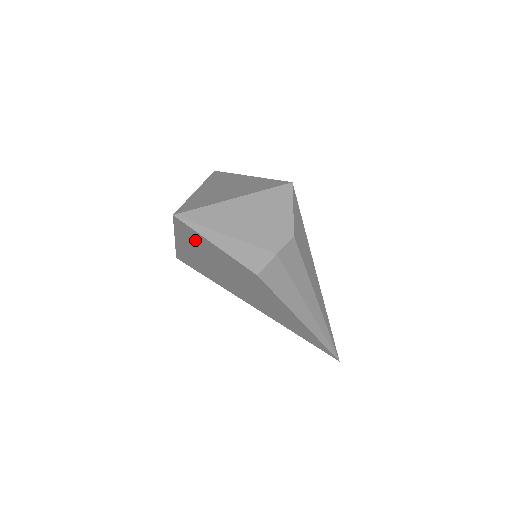
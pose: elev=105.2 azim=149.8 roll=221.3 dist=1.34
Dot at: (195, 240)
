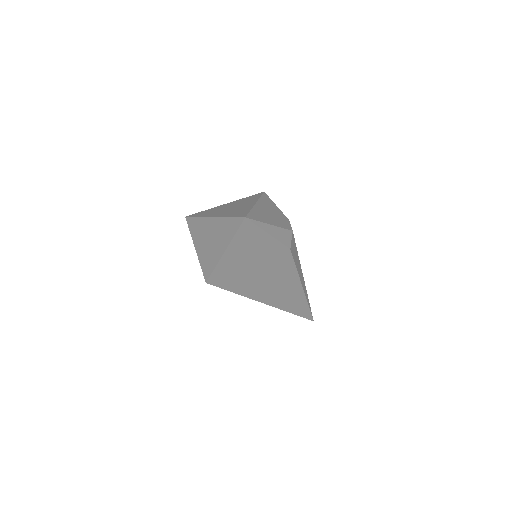
Dot at: (249, 239)
